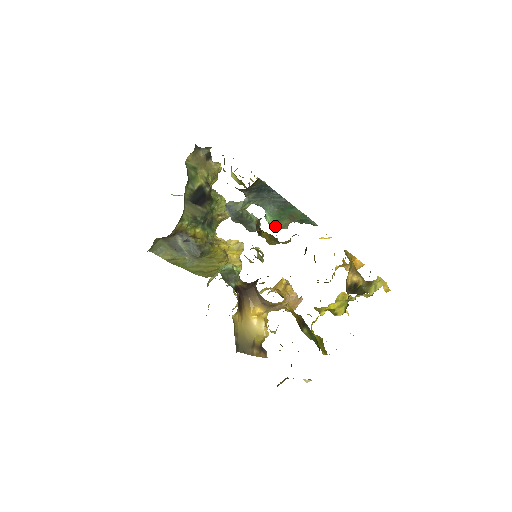
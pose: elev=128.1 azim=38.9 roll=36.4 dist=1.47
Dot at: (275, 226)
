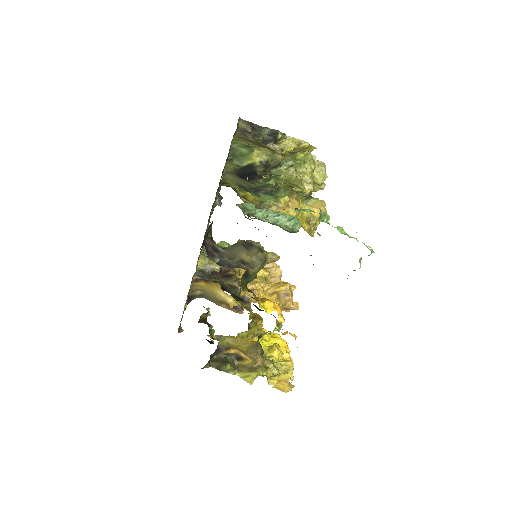
Dot at: occluded
